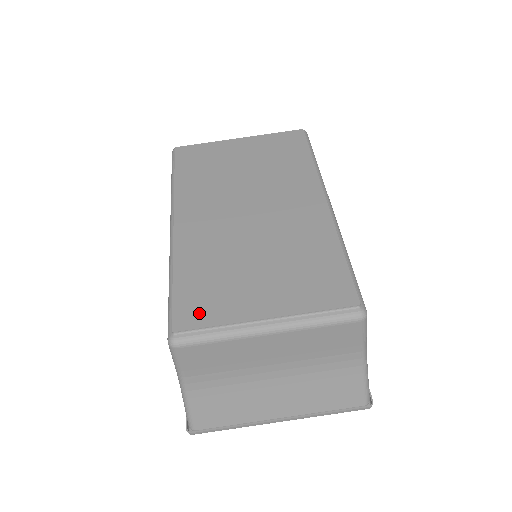
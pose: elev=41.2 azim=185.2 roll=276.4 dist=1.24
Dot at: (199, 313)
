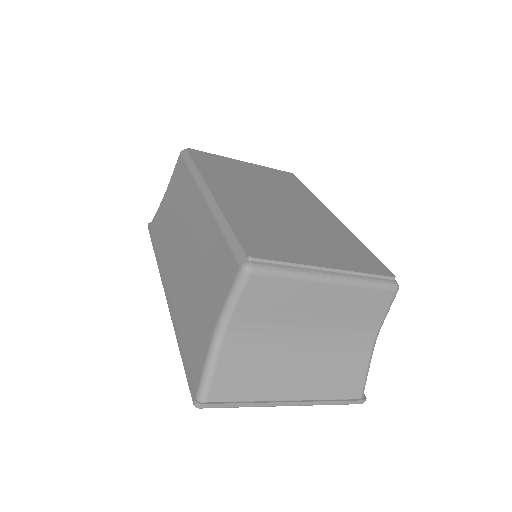
Dot at: (269, 251)
